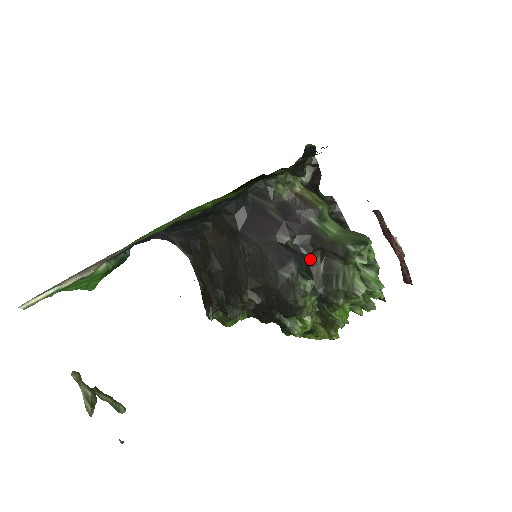
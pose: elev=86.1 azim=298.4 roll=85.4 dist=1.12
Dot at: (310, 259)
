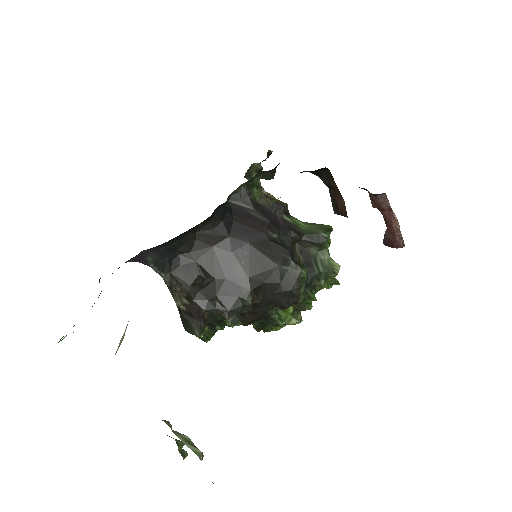
Dot at: (292, 251)
